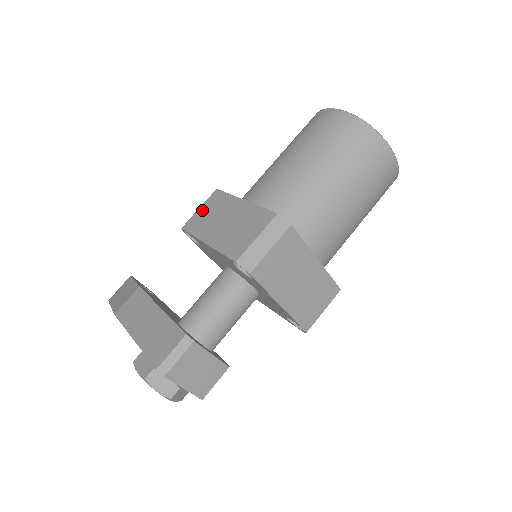
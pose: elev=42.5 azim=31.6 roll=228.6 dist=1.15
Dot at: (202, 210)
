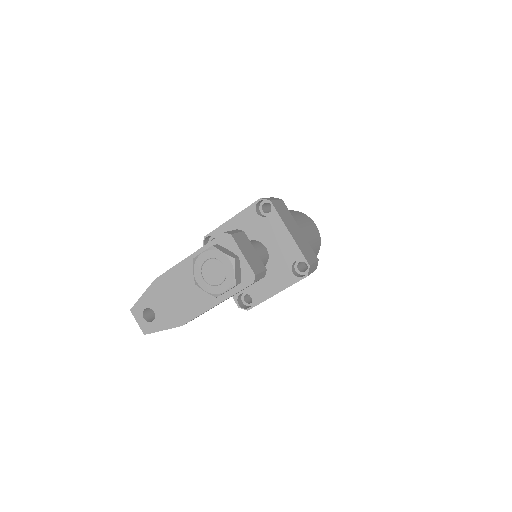
Dot at: occluded
